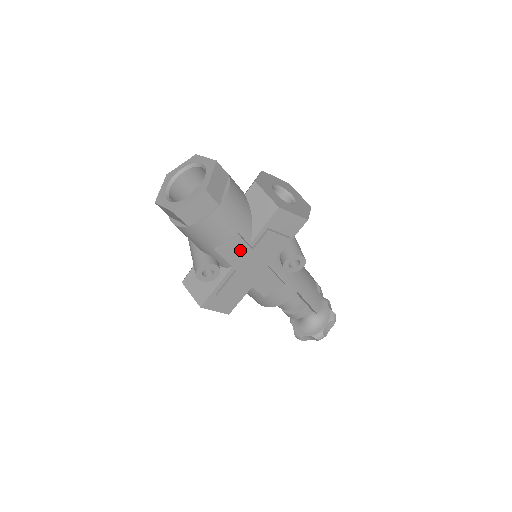
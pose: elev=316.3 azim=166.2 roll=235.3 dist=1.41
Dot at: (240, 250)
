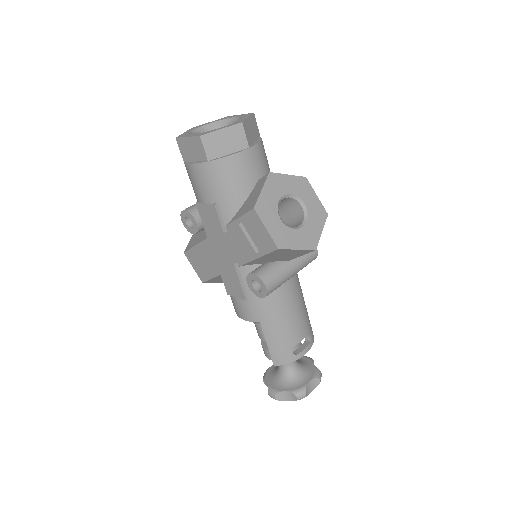
Dot at: (214, 223)
